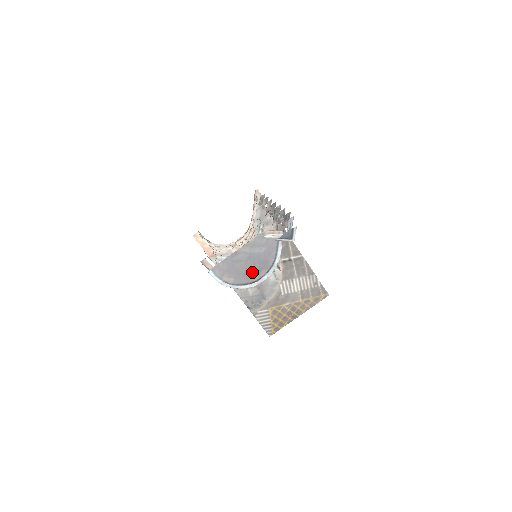
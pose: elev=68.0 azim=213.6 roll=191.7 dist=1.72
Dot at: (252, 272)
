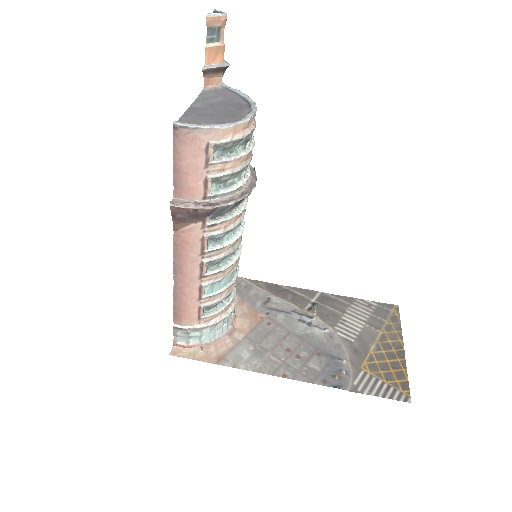
Dot at: (232, 114)
